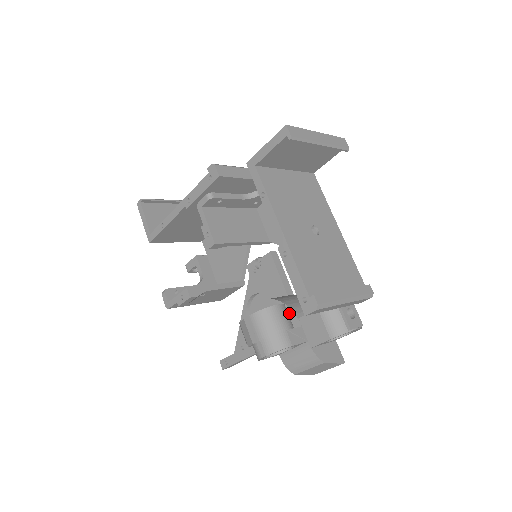
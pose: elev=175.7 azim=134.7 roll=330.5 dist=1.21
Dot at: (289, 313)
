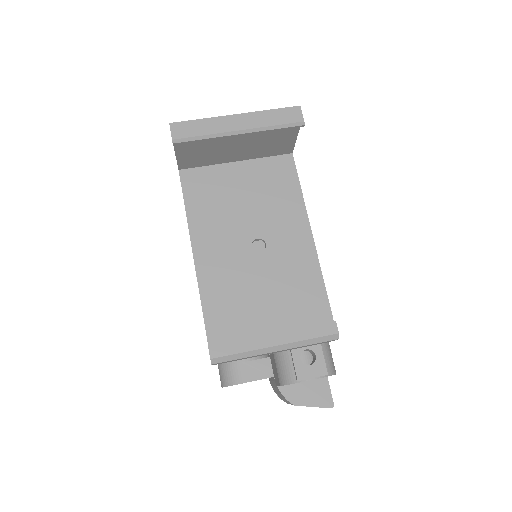
Dot at: occluded
